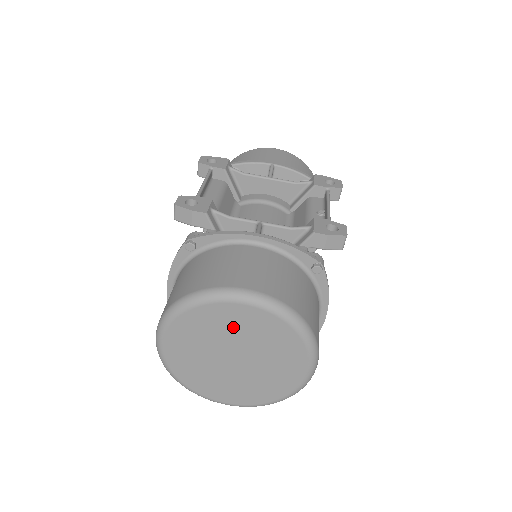
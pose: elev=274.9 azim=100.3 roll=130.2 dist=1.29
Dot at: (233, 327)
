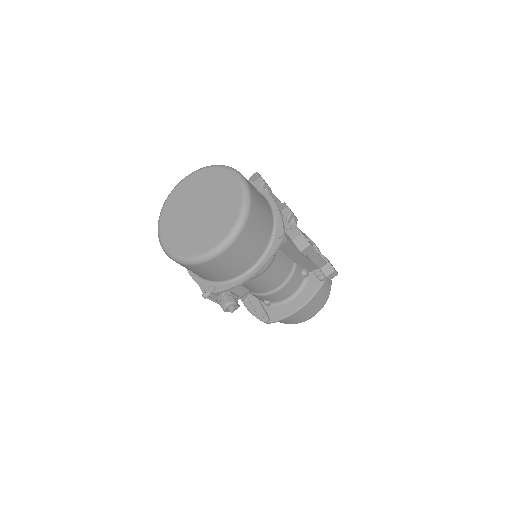
Dot at: (219, 190)
